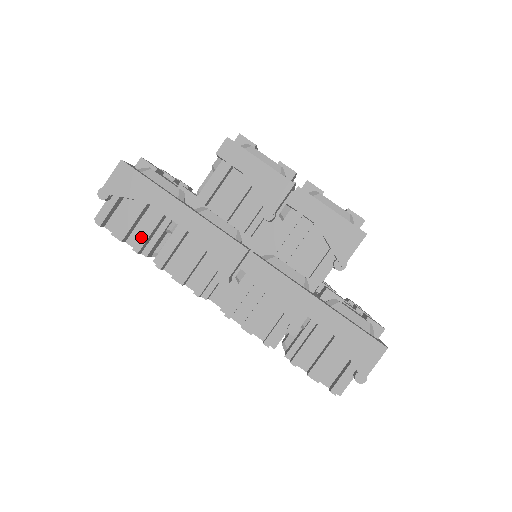
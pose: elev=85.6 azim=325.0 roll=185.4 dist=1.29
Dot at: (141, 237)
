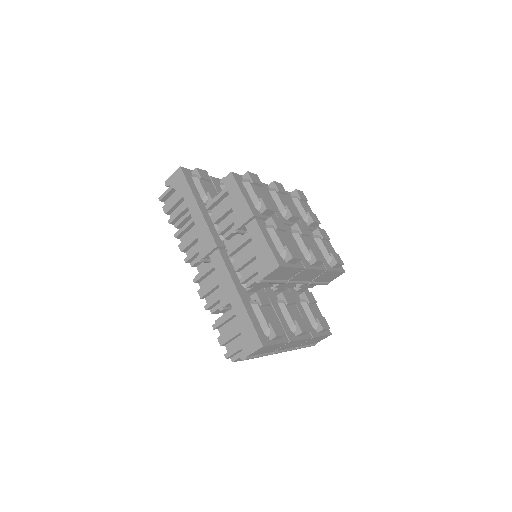
Dot at: (174, 215)
